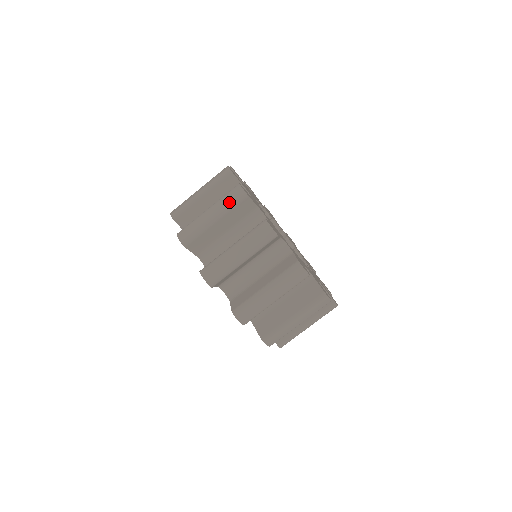
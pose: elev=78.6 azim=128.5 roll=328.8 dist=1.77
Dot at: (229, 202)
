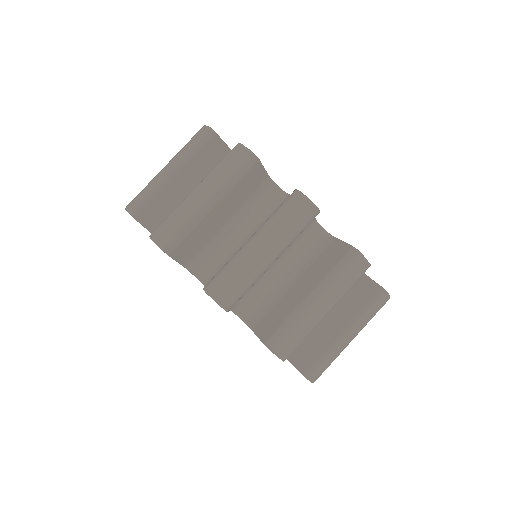
Dot at: occluded
